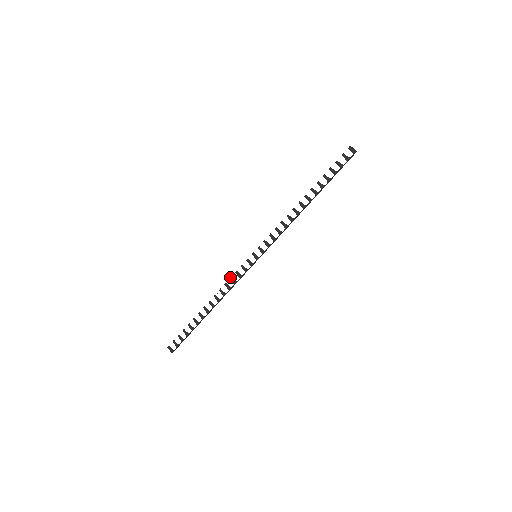
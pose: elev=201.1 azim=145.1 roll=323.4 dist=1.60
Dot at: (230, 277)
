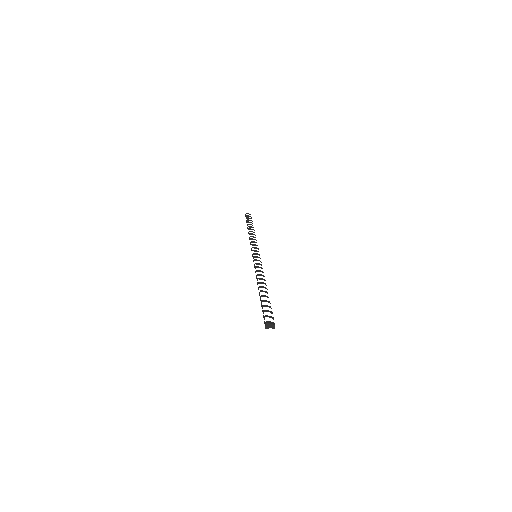
Dot at: (255, 266)
